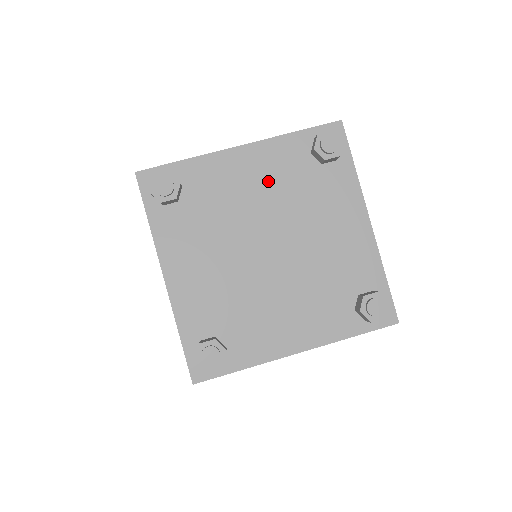
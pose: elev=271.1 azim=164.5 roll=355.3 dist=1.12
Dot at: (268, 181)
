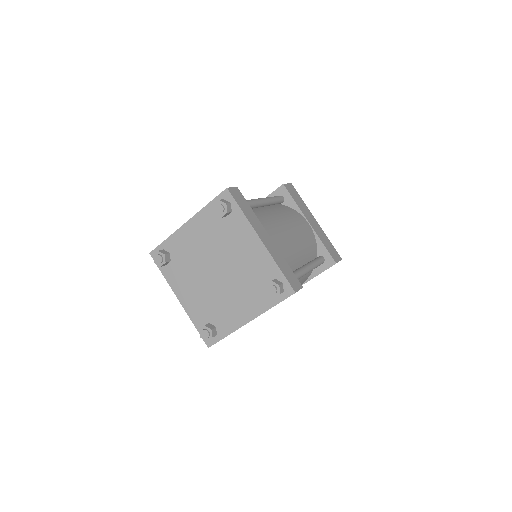
Dot at: (204, 236)
